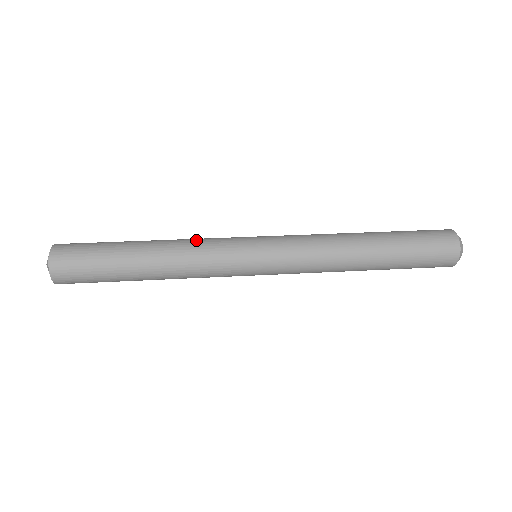
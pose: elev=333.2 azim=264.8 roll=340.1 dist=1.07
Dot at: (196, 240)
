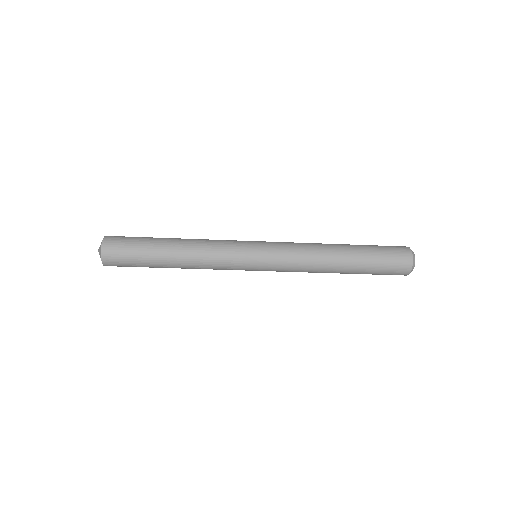
Dot at: (211, 240)
